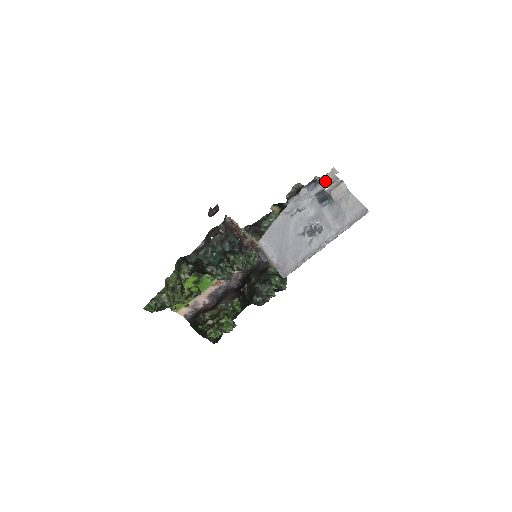
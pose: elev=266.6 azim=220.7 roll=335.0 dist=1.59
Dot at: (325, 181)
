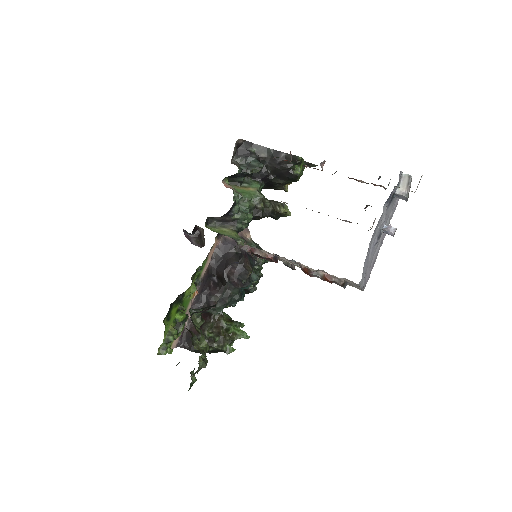
Dot at: occluded
